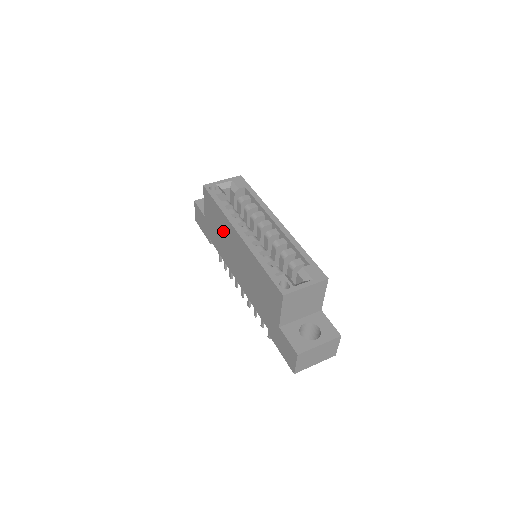
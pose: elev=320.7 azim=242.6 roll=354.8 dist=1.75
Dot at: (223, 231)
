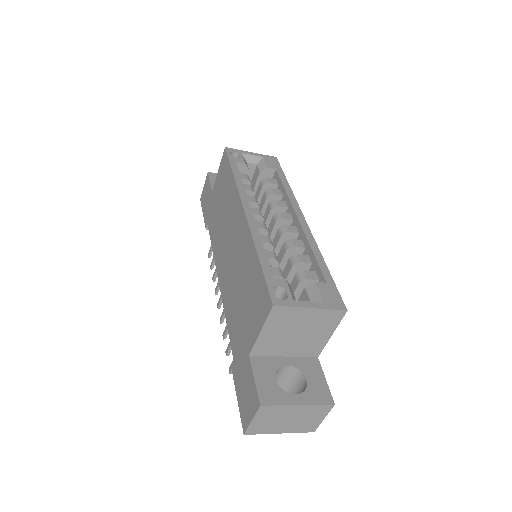
Dot at: (226, 209)
